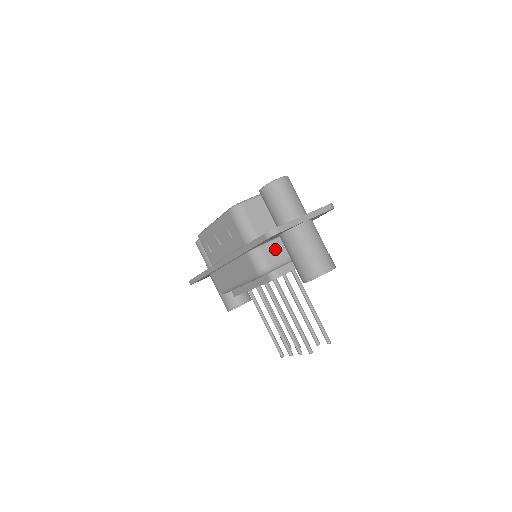
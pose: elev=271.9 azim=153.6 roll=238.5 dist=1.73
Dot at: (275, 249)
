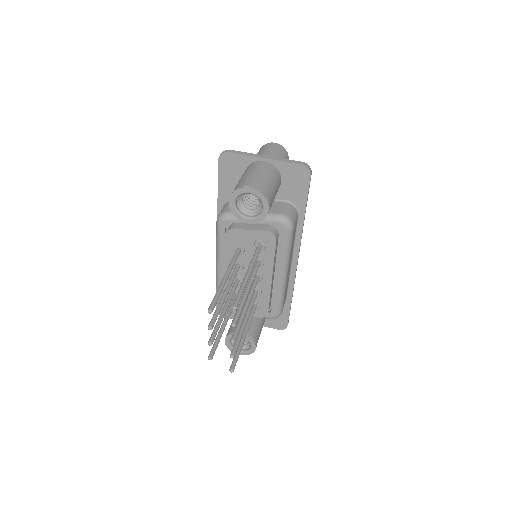
Dot at: occluded
